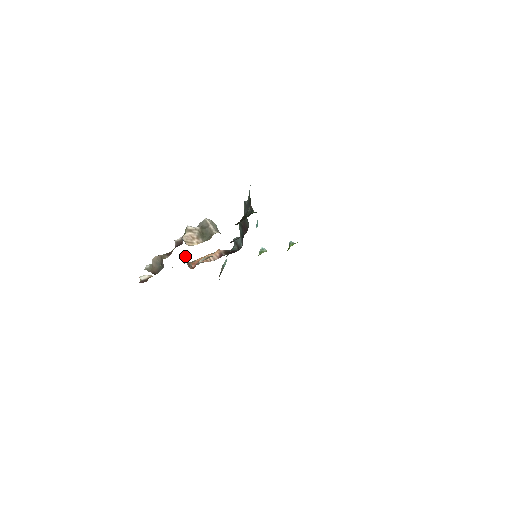
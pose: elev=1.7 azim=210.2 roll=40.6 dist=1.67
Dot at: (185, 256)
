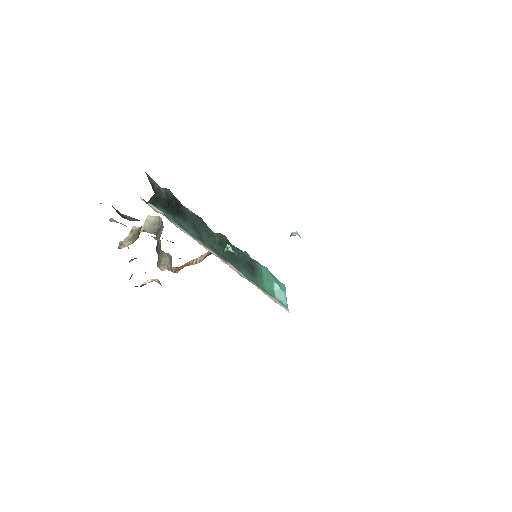
Dot at: (162, 259)
